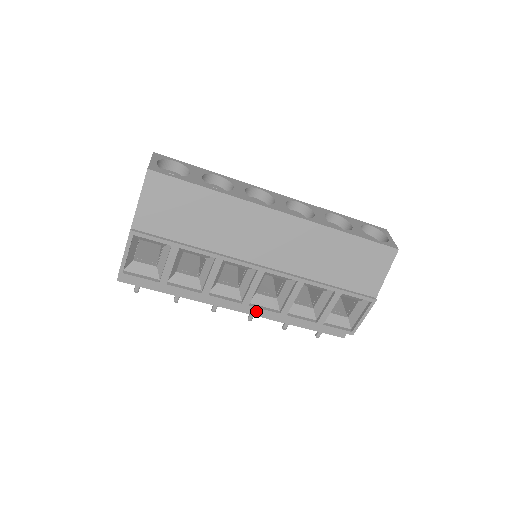
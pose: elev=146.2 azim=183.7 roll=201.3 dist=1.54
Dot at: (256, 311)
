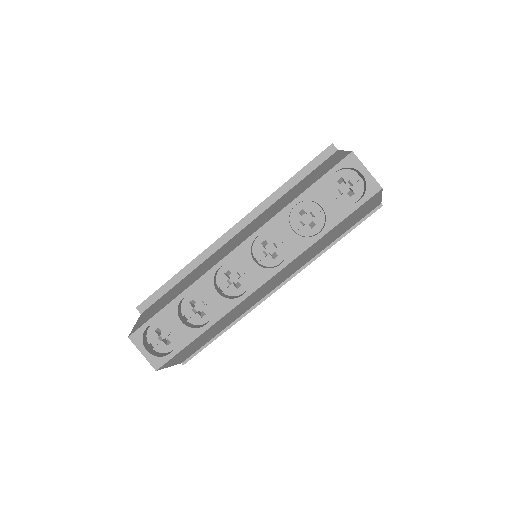
Dot at: occluded
